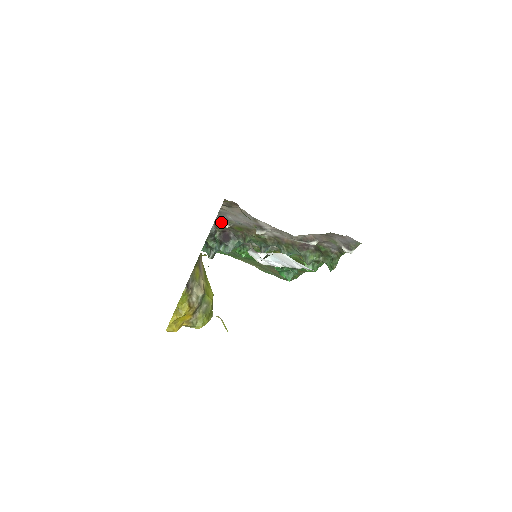
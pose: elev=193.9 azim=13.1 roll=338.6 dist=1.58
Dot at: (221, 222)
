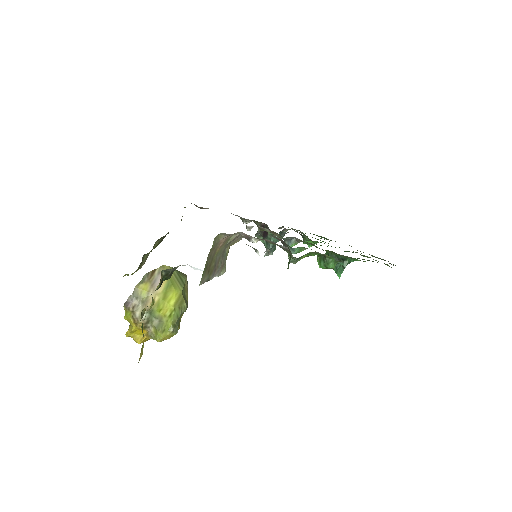
Dot at: occluded
